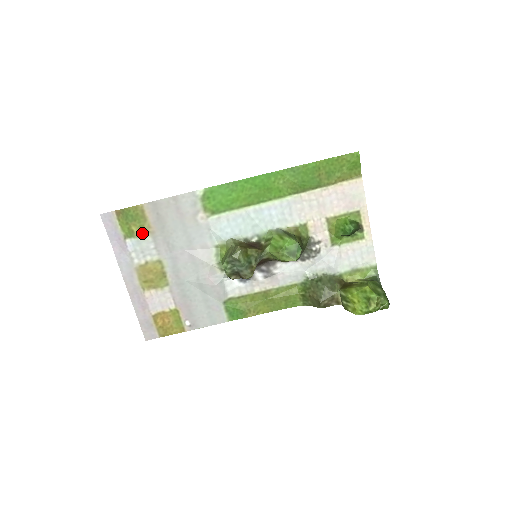
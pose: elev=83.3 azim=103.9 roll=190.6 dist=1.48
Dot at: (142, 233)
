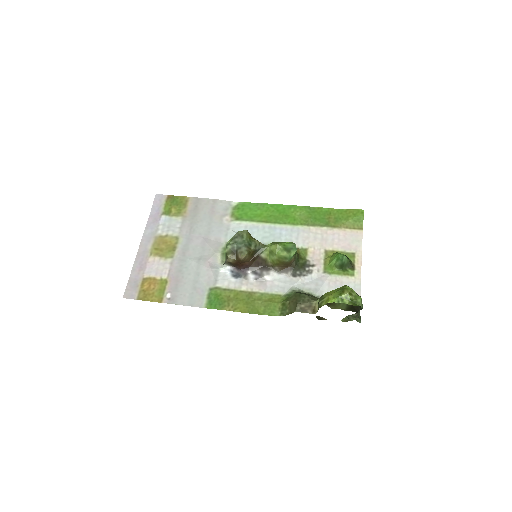
Dot at: (177, 215)
